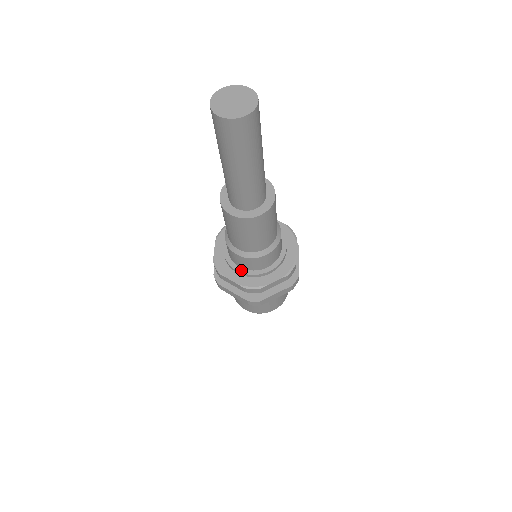
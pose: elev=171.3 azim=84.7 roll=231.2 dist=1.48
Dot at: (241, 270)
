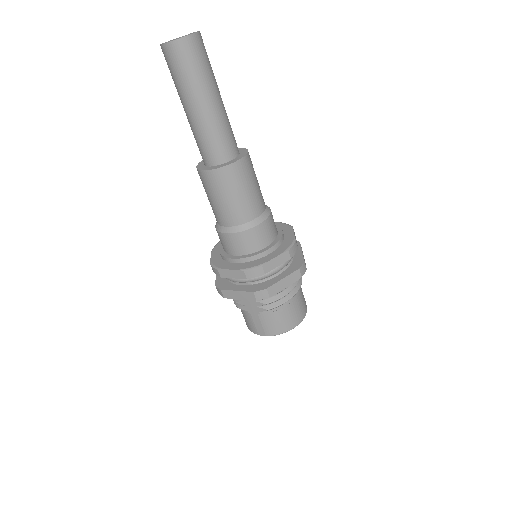
Dot at: (221, 249)
